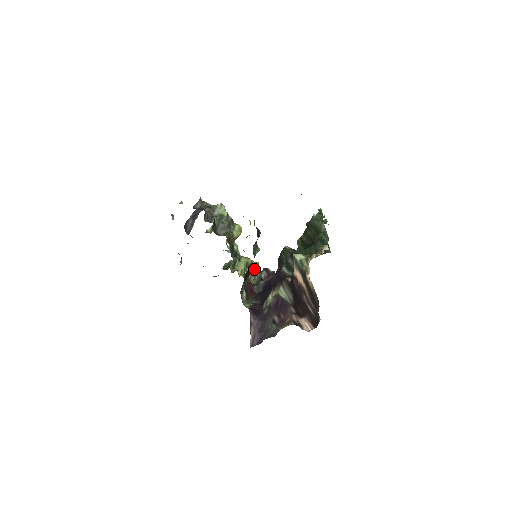
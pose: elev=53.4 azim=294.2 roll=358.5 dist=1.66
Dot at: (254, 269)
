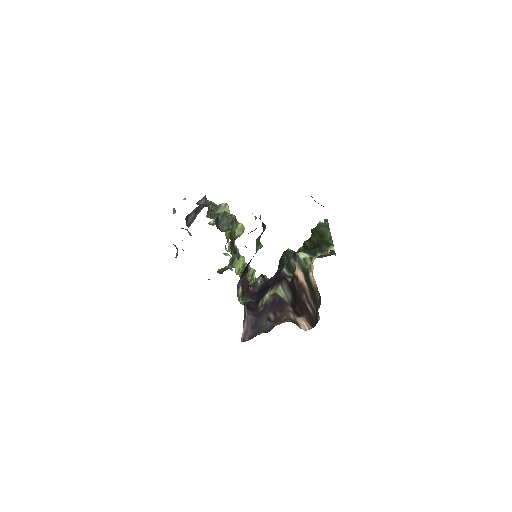
Dot at: (252, 268)
